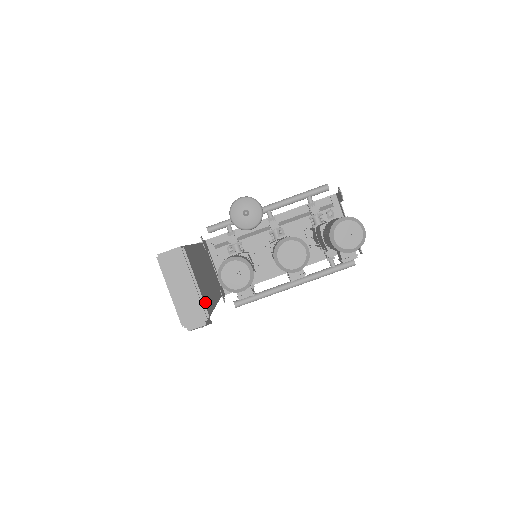
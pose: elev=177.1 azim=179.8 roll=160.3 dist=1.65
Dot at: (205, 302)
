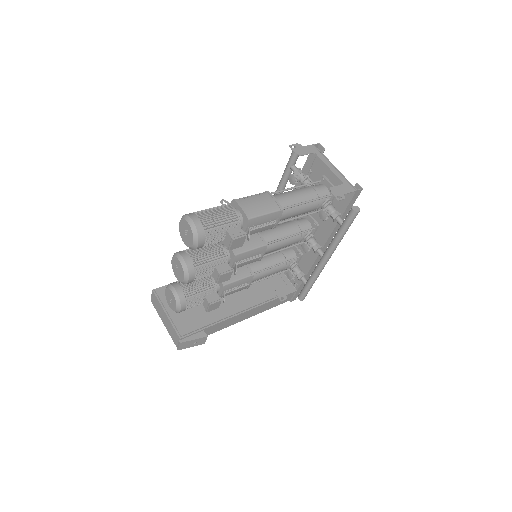
Dot at: (180, 324)
